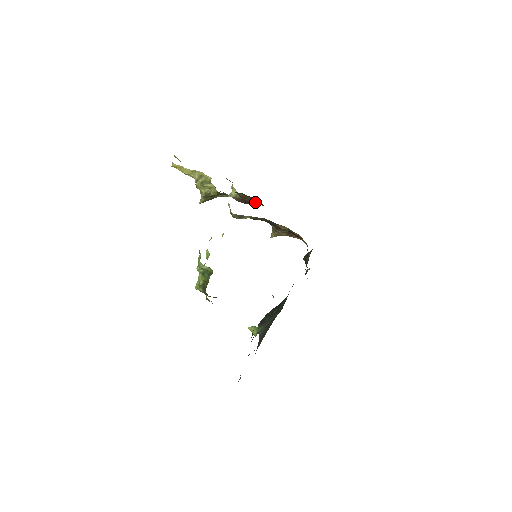
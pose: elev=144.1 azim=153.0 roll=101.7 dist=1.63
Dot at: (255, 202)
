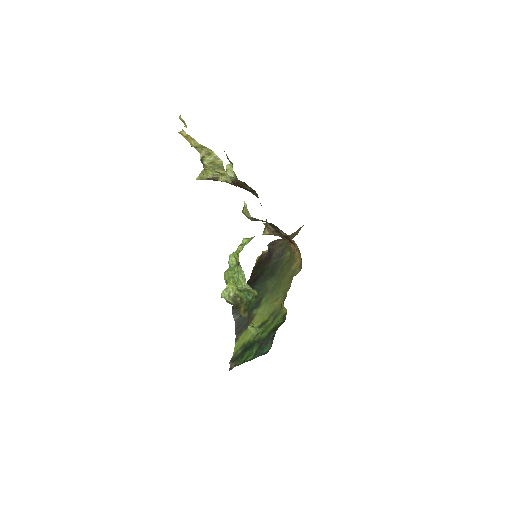
Dot at: (249, 190)
